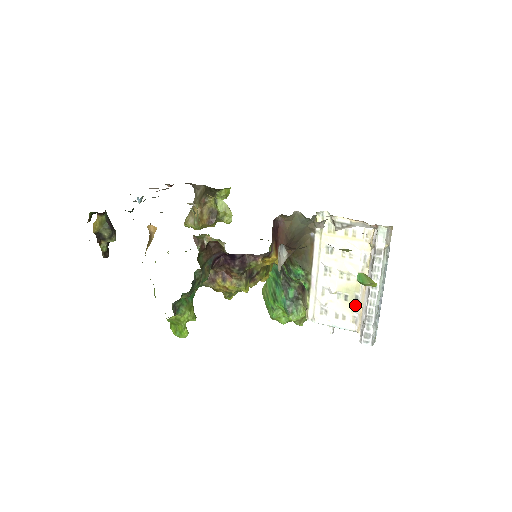
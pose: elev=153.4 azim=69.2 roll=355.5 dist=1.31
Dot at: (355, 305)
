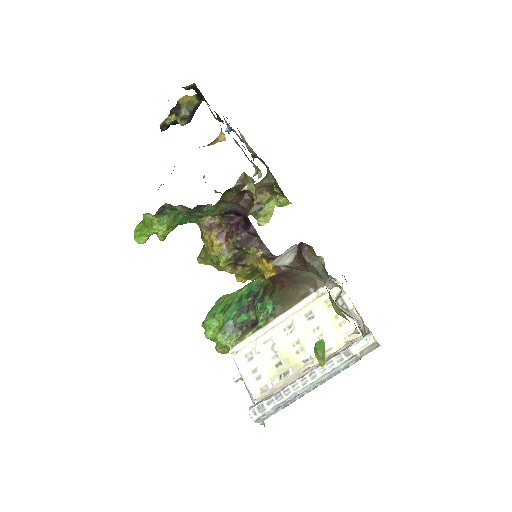
Dot at: (279, 377)
